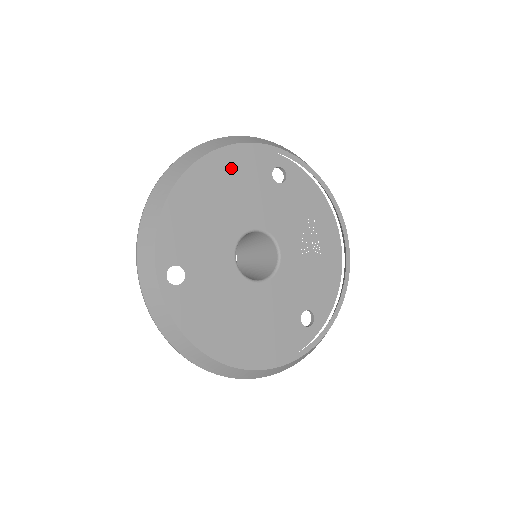
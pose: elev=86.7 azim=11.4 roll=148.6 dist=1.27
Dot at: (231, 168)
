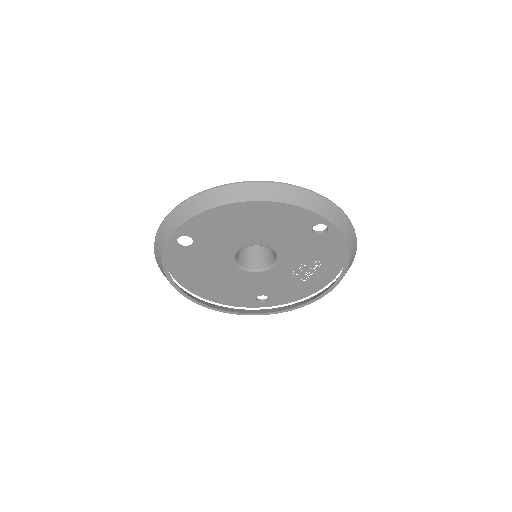
Dot at: (282, 208)
